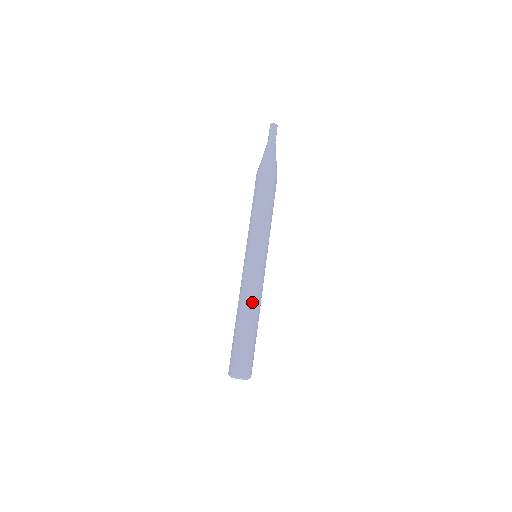
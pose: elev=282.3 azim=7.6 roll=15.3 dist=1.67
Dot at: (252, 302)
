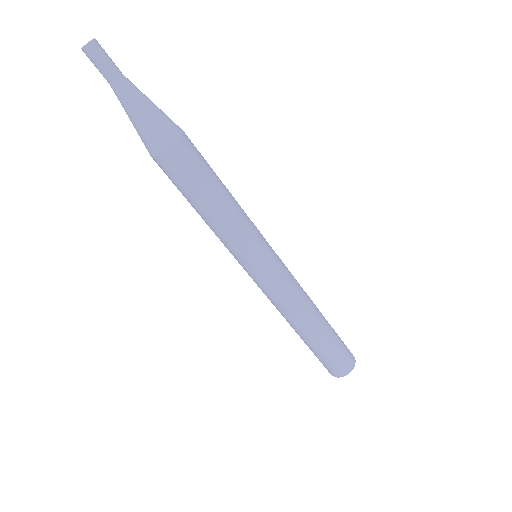
Dot at: (306, 307)
